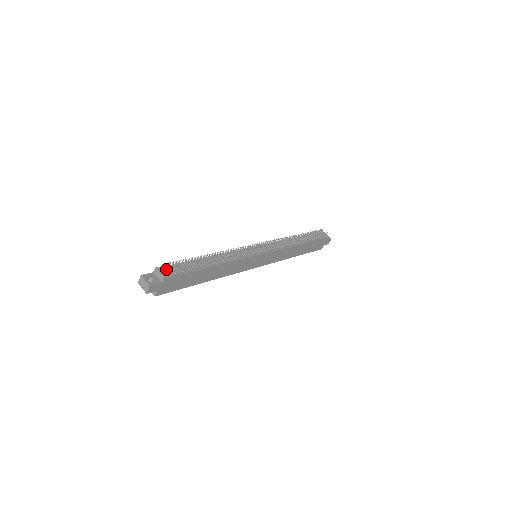
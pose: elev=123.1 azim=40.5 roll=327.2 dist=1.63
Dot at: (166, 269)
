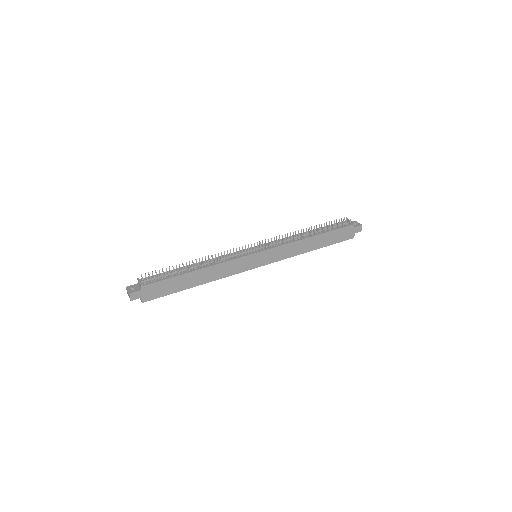
Dot at: (146, 278)
